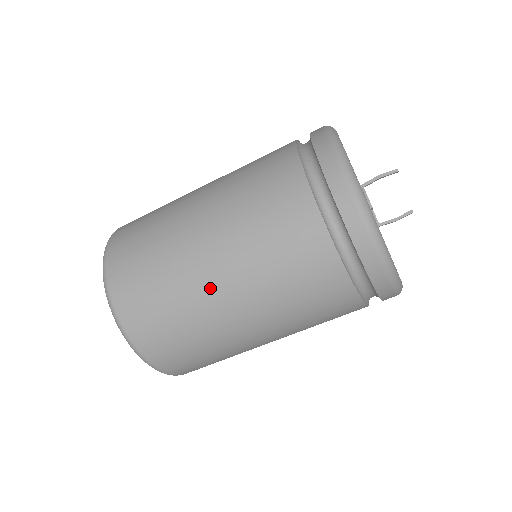
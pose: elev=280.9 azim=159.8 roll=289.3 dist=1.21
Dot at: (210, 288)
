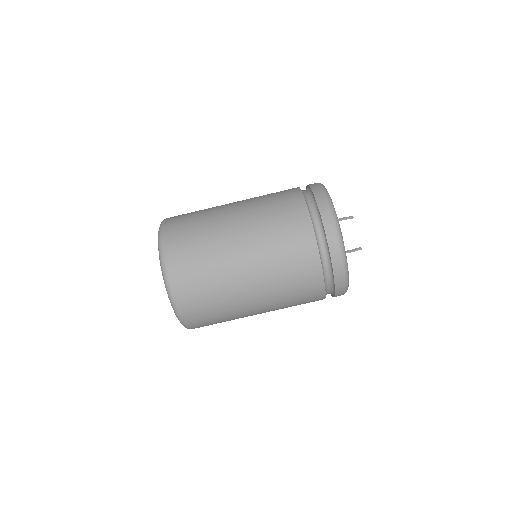
Dot at: (228, 226)
